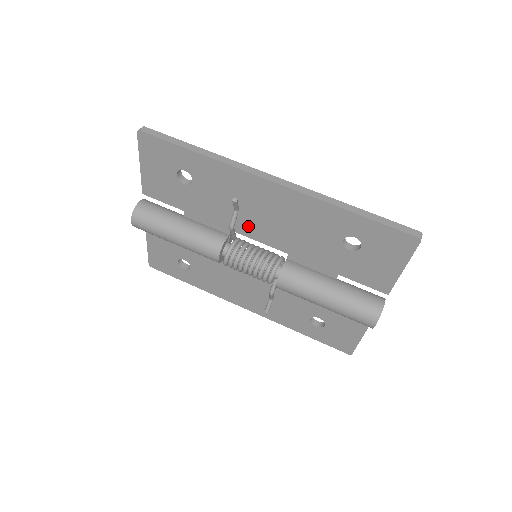
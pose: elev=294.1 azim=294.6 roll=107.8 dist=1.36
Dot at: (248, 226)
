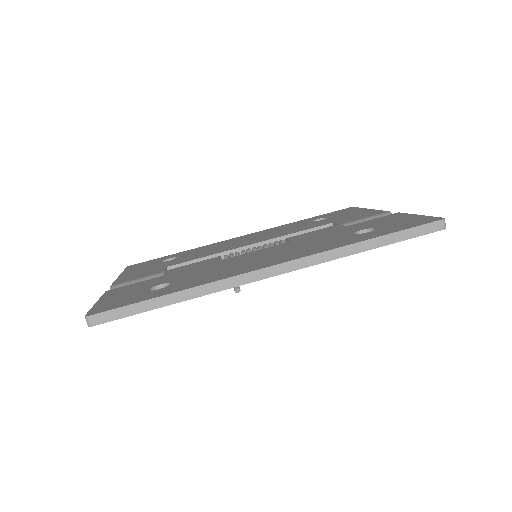
Dot at: occluded
